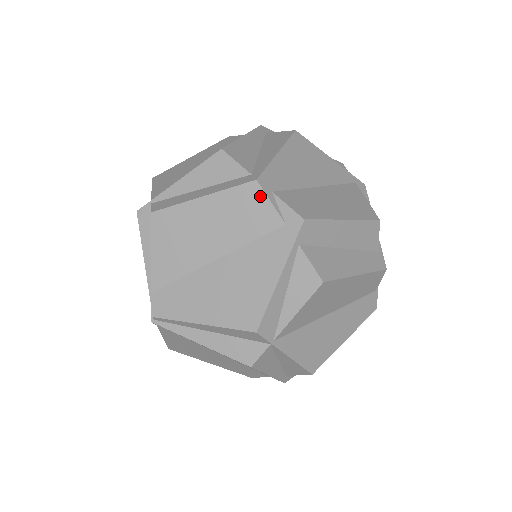
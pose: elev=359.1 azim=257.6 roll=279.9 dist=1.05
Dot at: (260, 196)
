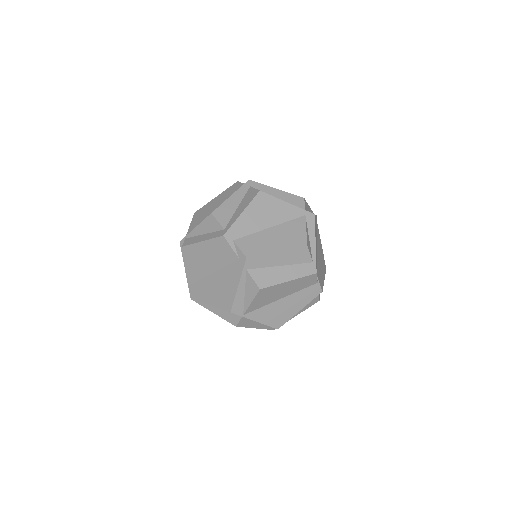
Dot at: (226, 244)
